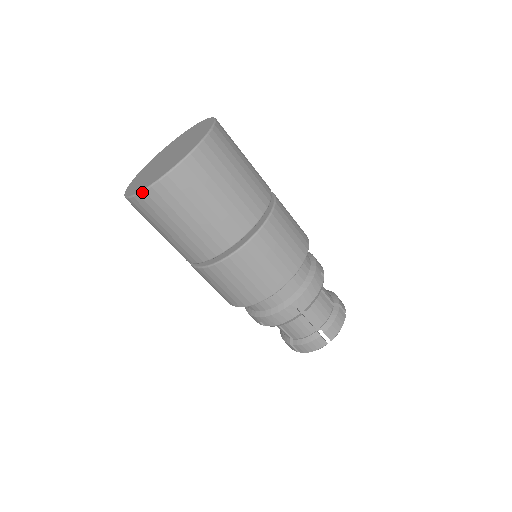
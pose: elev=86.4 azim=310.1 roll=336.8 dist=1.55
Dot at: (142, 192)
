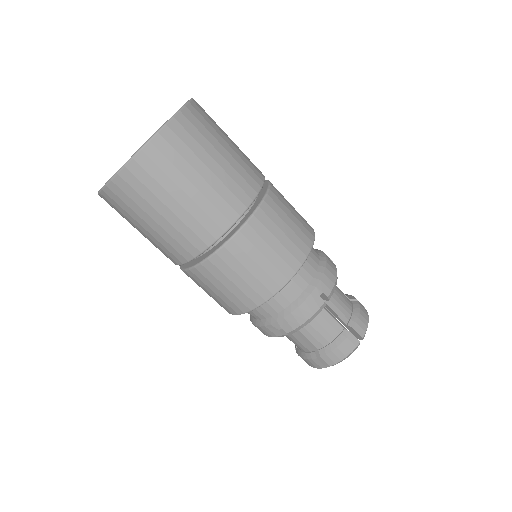
Dot at: (98, 194)
